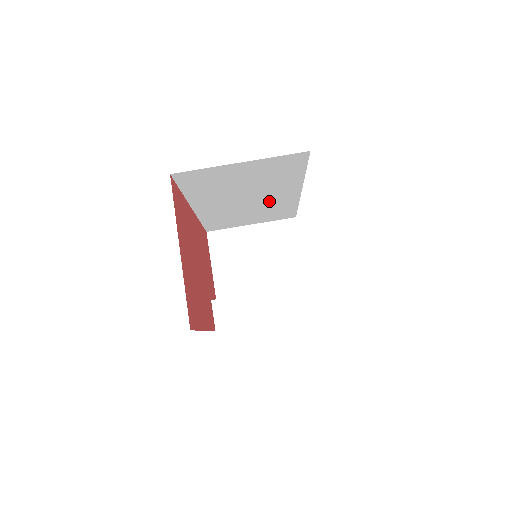
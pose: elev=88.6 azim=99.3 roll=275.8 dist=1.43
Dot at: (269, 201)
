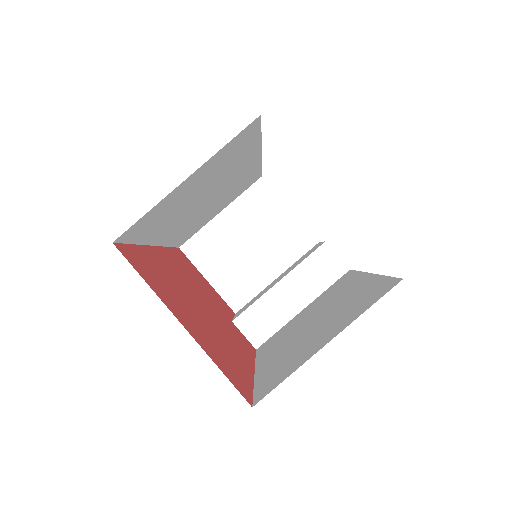
Dot at: (231, 184)
